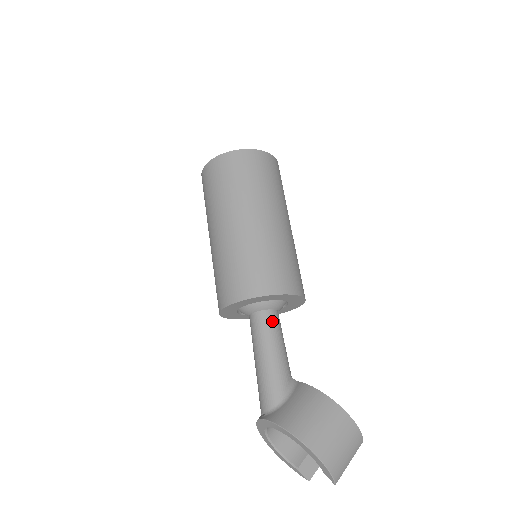
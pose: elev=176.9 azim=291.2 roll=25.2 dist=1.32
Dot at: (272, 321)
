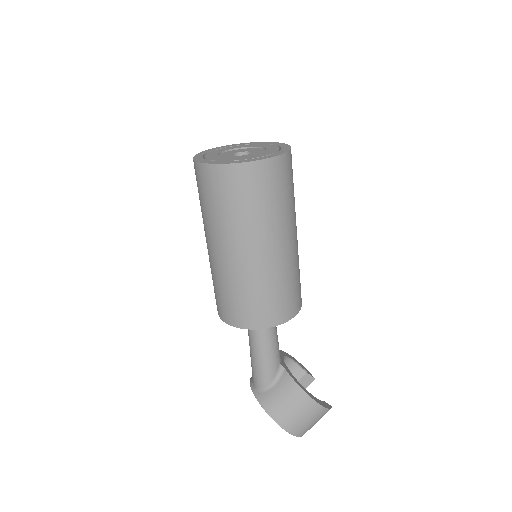
Dot at: occluded
